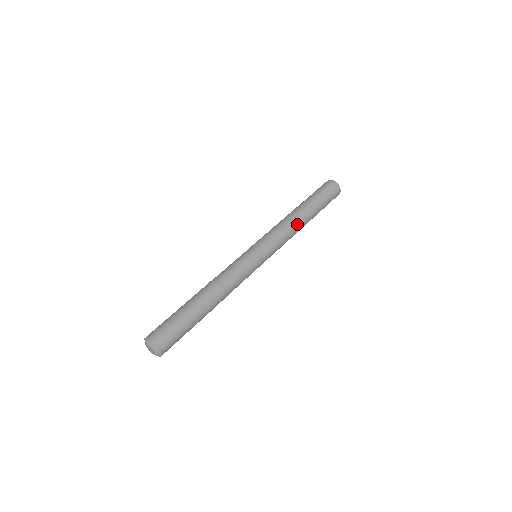
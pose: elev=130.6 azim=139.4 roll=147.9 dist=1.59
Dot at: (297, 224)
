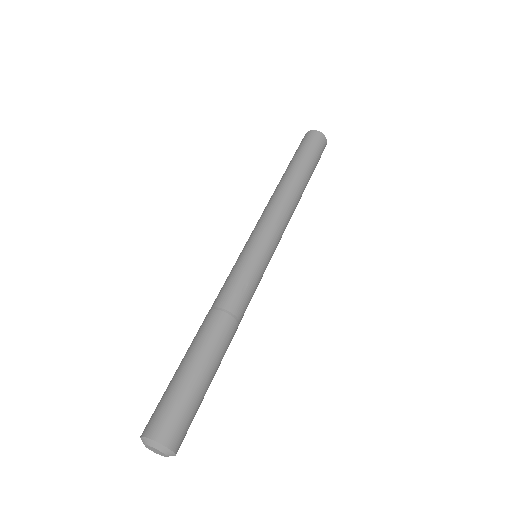
Dot at: (287, 192)
